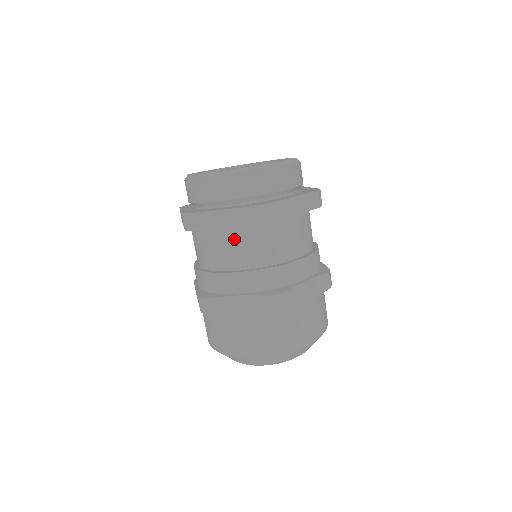
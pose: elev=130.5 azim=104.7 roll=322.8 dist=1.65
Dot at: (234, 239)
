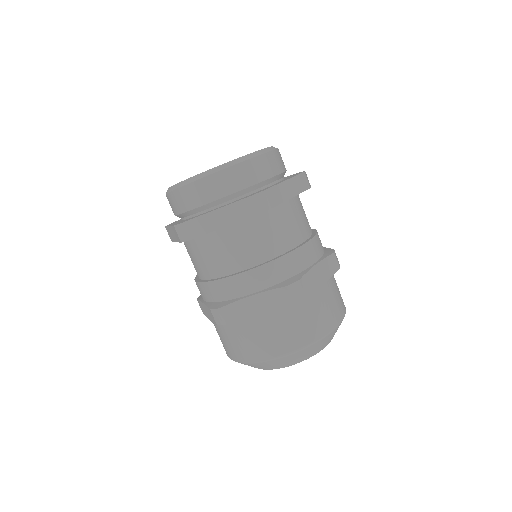
Dot at: (235, 238)
